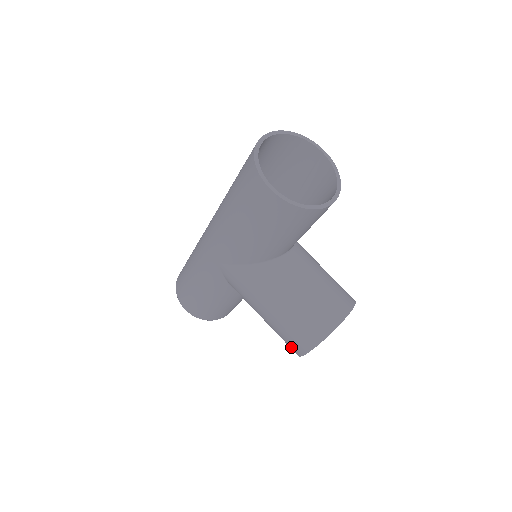
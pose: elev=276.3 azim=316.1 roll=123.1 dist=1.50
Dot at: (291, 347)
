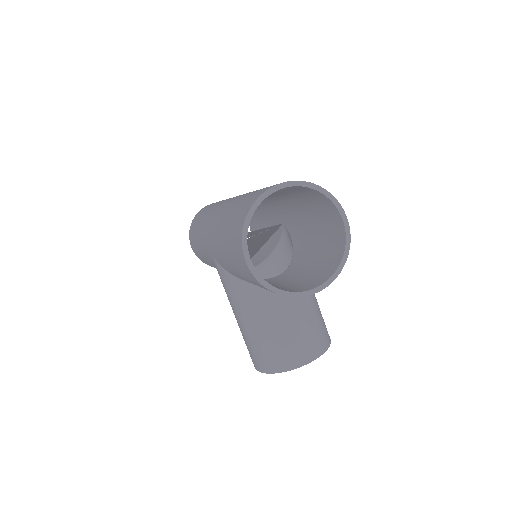
Dot at: occluded
